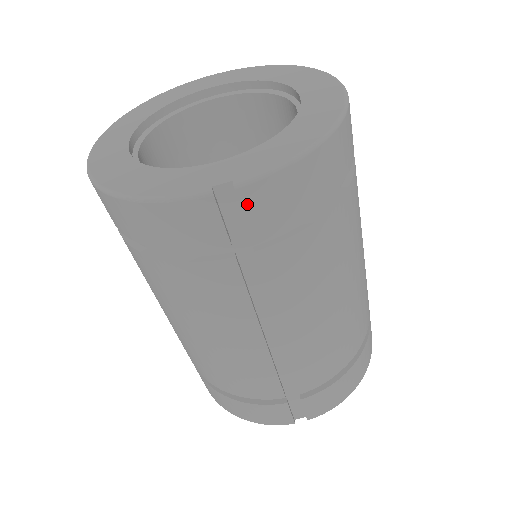
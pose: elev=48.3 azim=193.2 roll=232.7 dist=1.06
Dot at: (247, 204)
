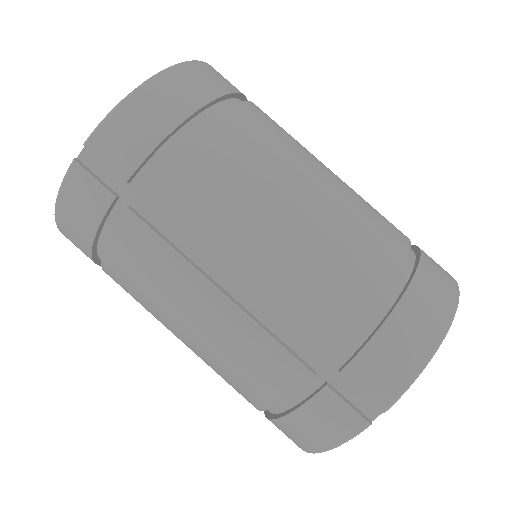
Dot at: (101, 153)
